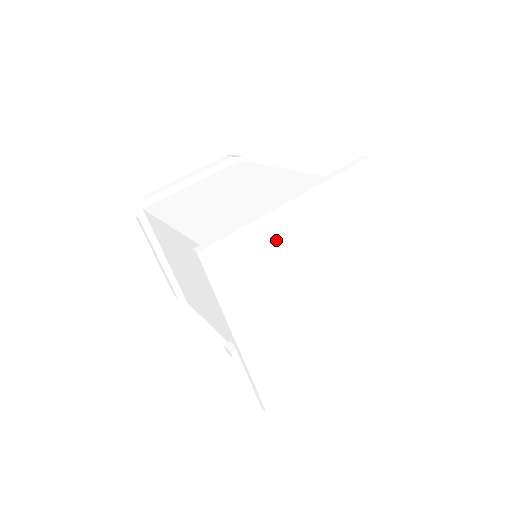
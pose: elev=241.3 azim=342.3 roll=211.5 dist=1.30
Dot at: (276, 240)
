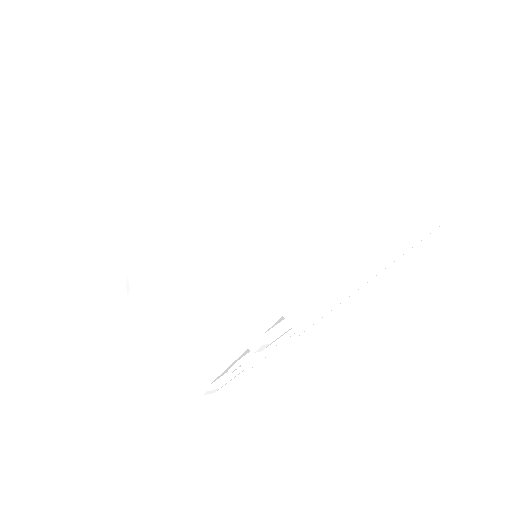
Dot at: (234, 126)
